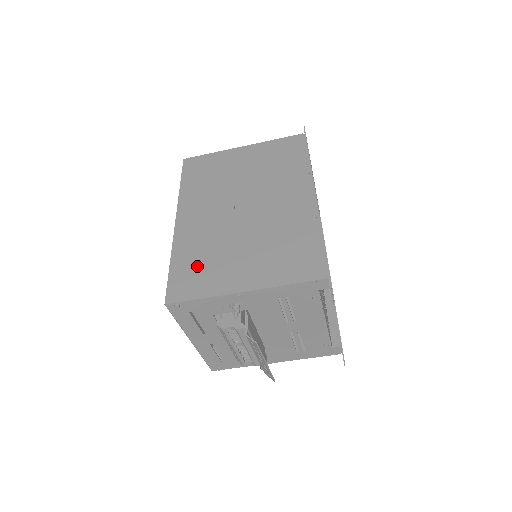
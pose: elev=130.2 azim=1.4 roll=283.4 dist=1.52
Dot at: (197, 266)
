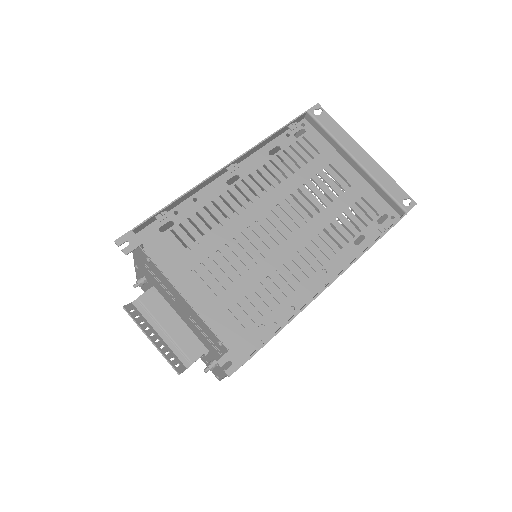
Dot at: occluded
